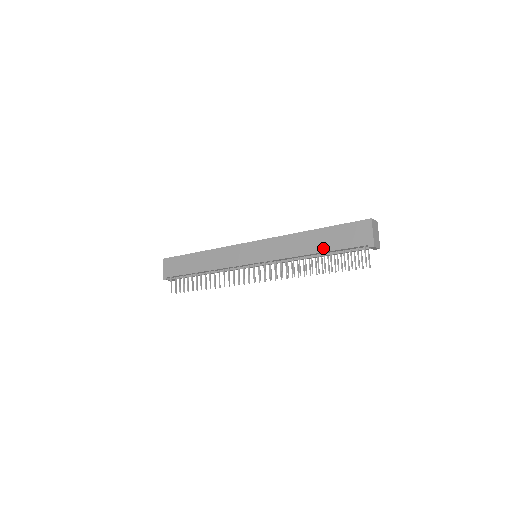
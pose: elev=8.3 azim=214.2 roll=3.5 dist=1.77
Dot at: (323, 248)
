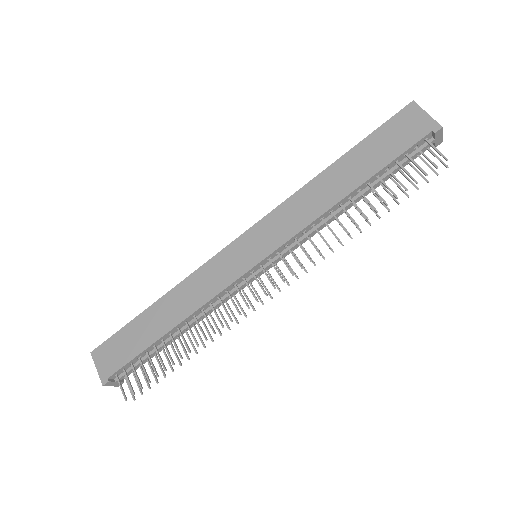
Dot at: (364, 174)
